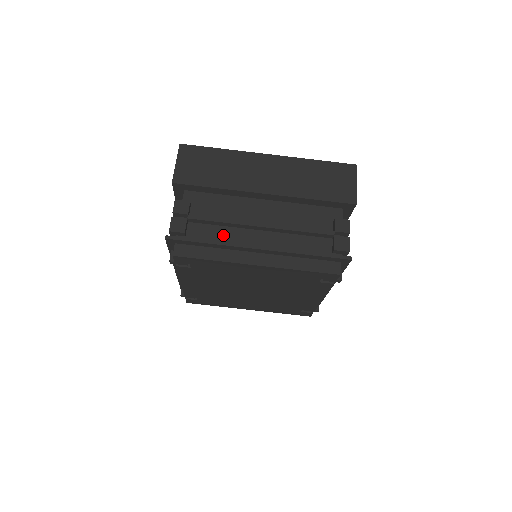
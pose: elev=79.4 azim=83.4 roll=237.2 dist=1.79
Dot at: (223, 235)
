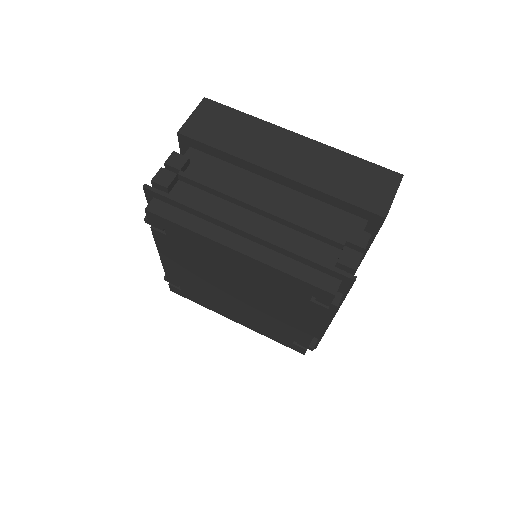
Dot at: (211, 205)
